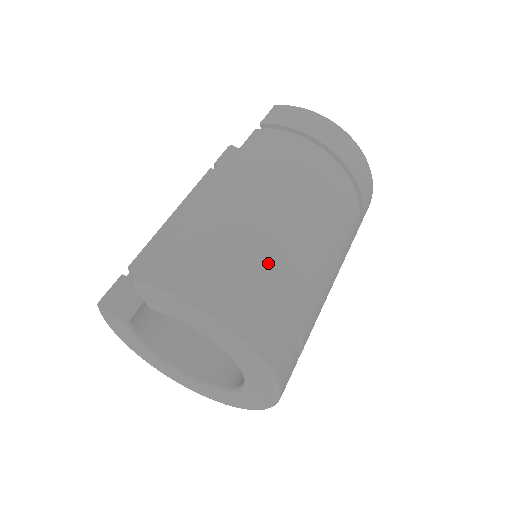
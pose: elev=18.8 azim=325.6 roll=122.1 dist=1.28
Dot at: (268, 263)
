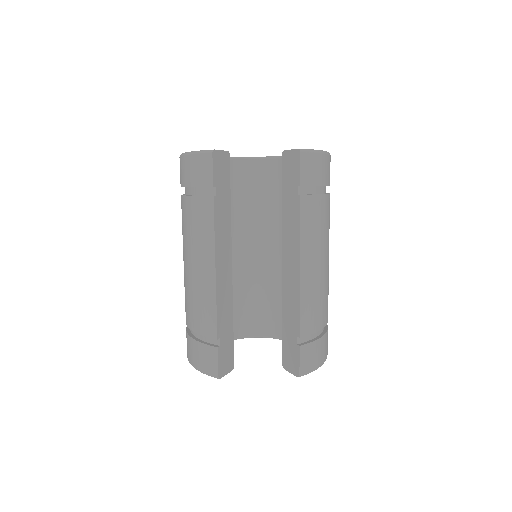
Dot at: occluded
